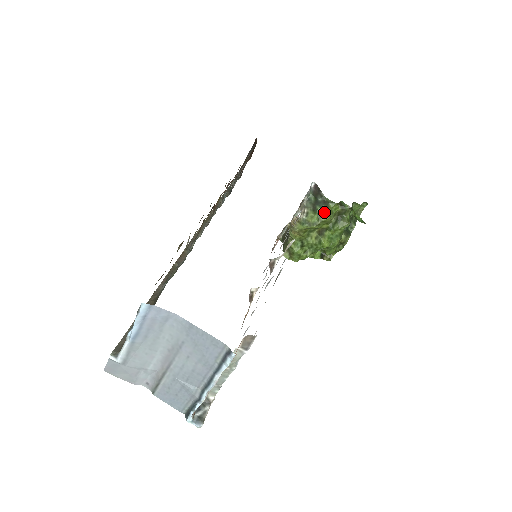
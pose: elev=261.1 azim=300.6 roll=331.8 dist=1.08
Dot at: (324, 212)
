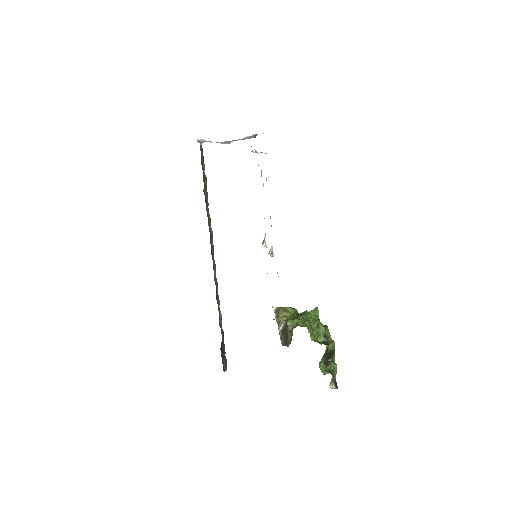
Dot at: occluded
